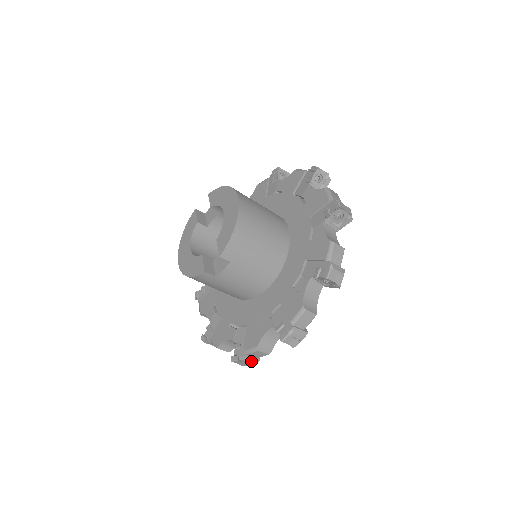
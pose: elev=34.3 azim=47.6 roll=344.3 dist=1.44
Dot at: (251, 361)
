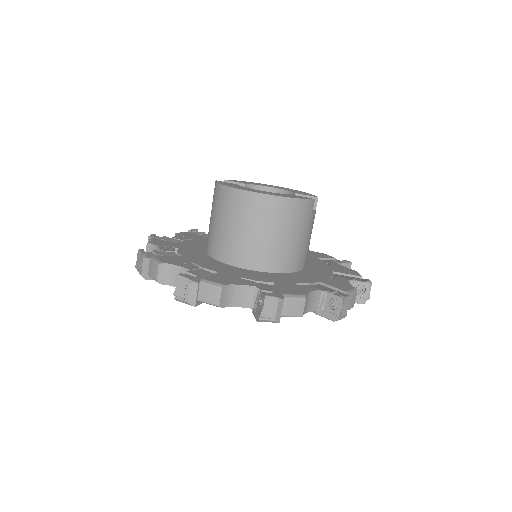
Dot at: occluded
